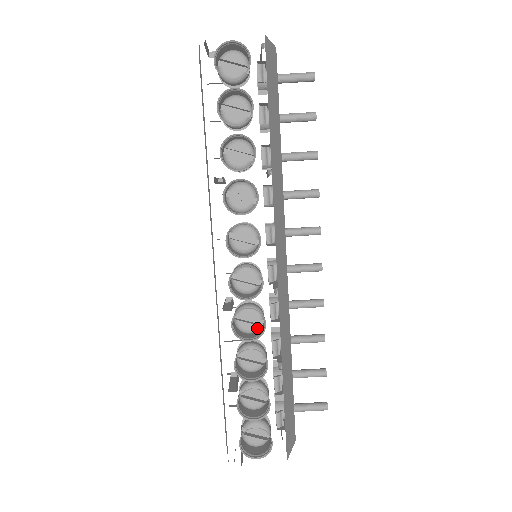
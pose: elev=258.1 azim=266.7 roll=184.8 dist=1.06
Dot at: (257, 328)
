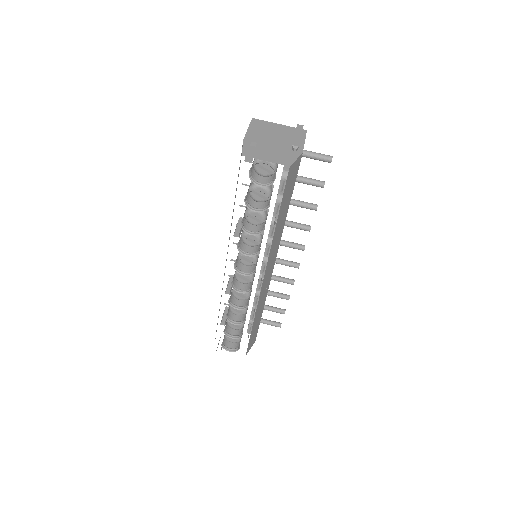
Dot at: (245, 299)
